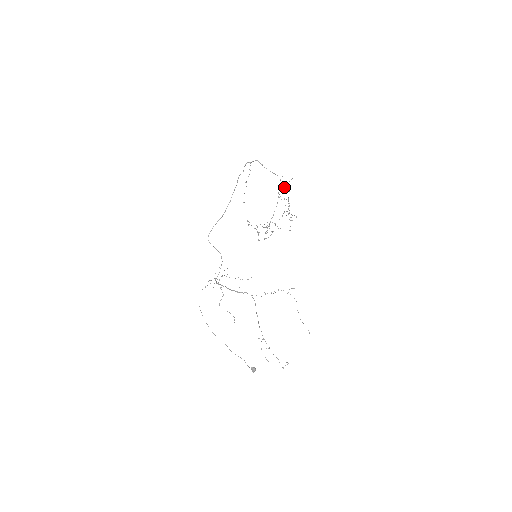
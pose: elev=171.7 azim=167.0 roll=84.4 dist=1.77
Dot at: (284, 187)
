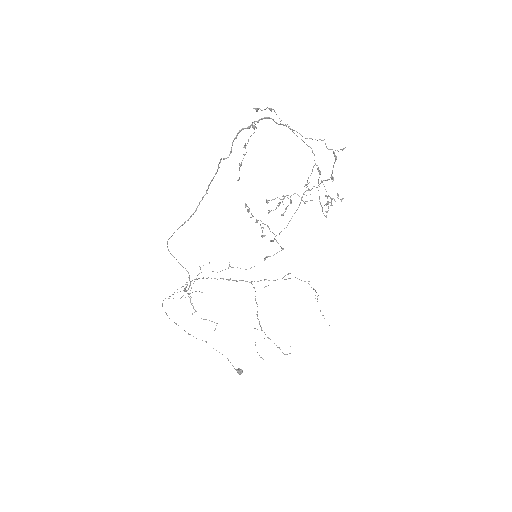
Dot at: (320, 174)
